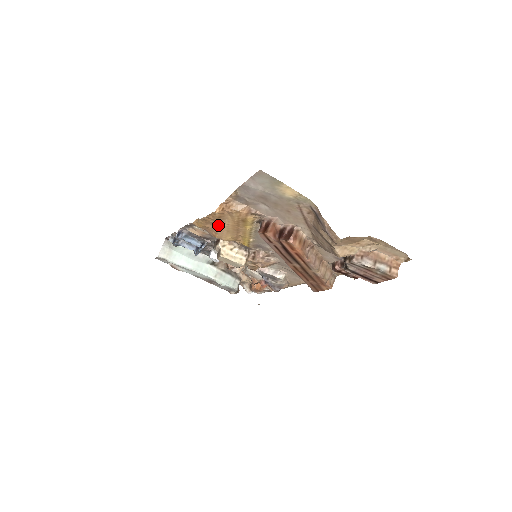
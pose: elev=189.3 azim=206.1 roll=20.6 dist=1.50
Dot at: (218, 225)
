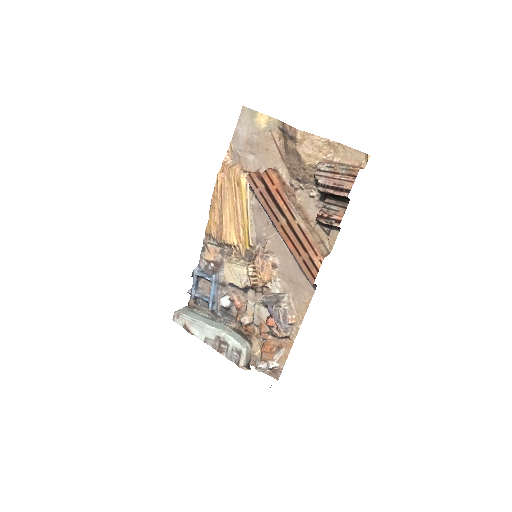
Dot at: (222, 209)
